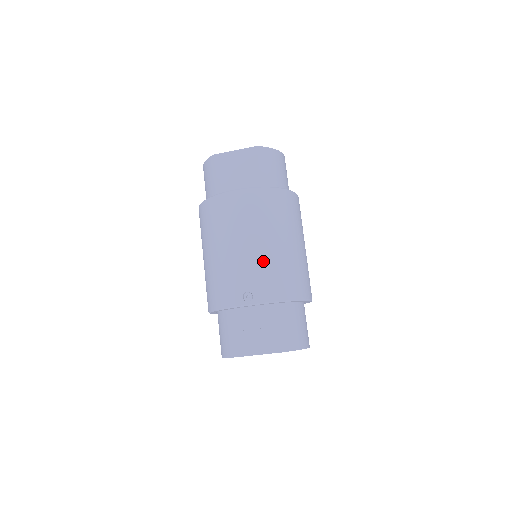
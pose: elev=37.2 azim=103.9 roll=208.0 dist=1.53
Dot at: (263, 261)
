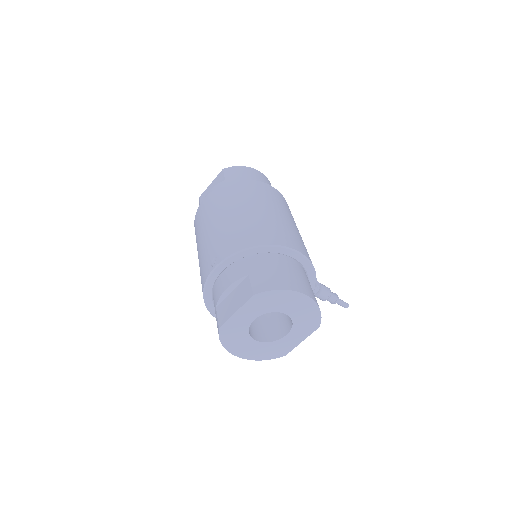
Dot at: (225, 229)
